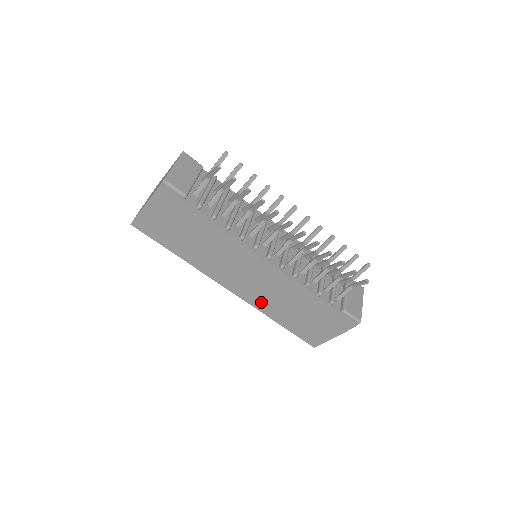
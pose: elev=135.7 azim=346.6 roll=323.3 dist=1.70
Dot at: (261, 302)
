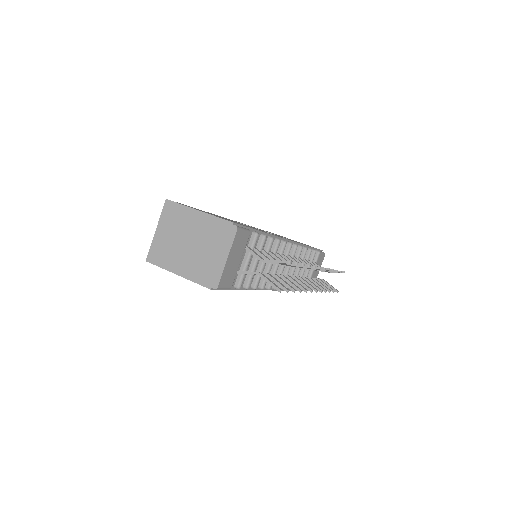
Dot at: occluded
